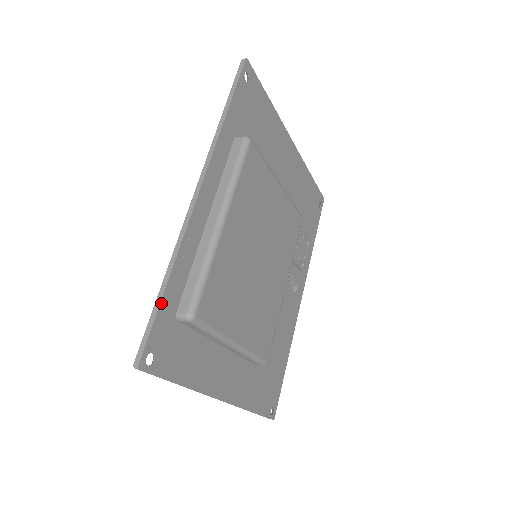
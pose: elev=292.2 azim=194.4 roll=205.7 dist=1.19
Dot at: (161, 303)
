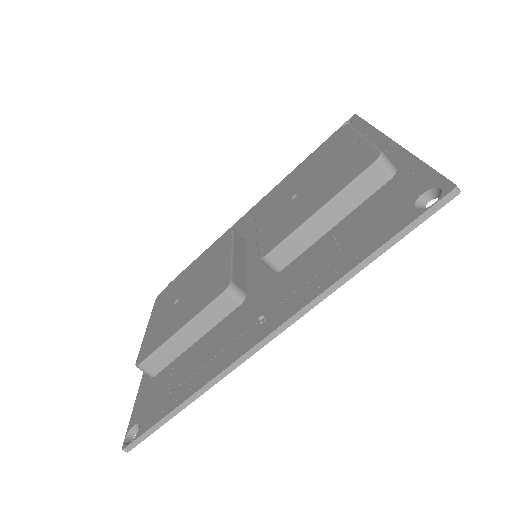
Dot at: (169, 419)
